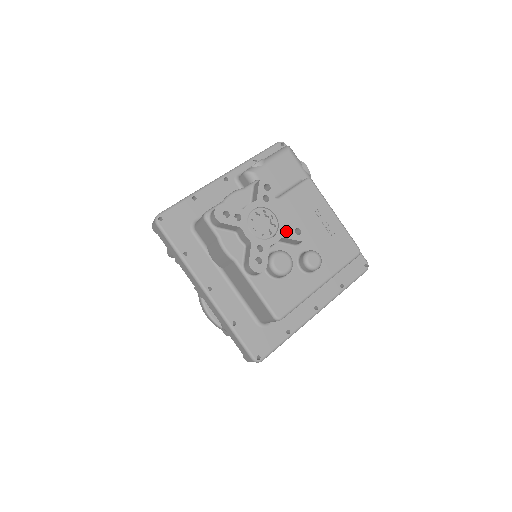
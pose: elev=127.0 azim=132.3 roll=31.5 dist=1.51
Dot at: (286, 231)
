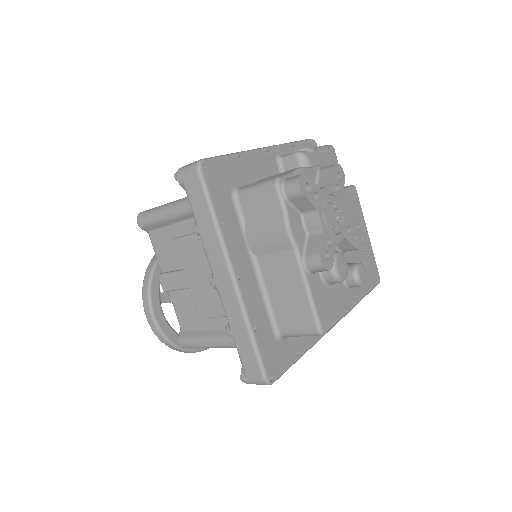
Dot at: occluded
